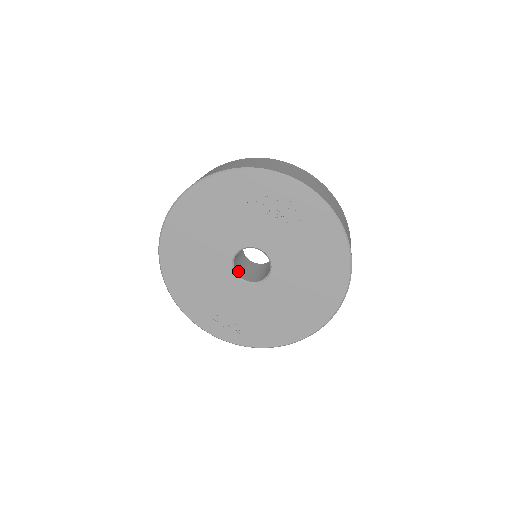
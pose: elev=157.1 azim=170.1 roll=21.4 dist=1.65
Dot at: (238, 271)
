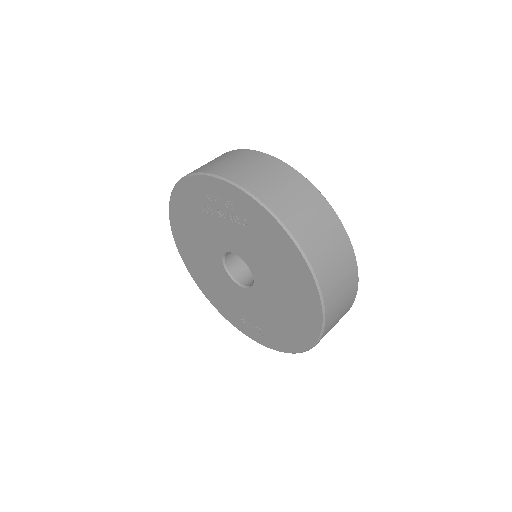
Dot at: (239, 275)
